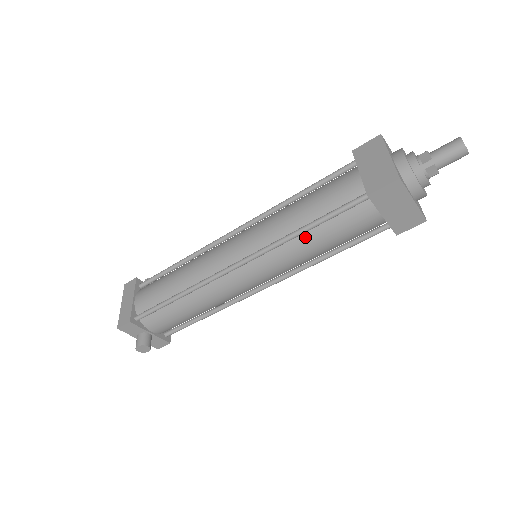
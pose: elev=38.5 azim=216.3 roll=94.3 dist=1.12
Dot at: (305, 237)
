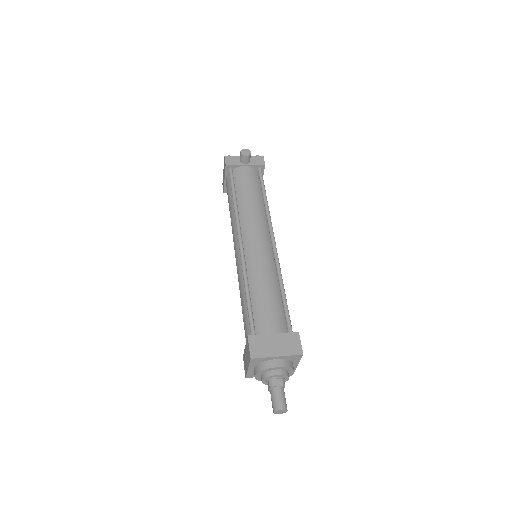
Dot at: occluded
